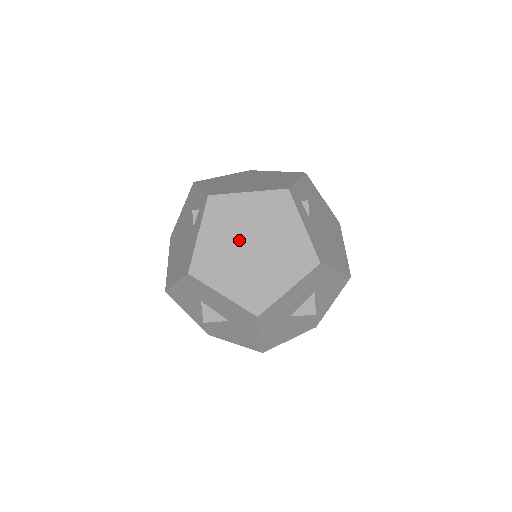
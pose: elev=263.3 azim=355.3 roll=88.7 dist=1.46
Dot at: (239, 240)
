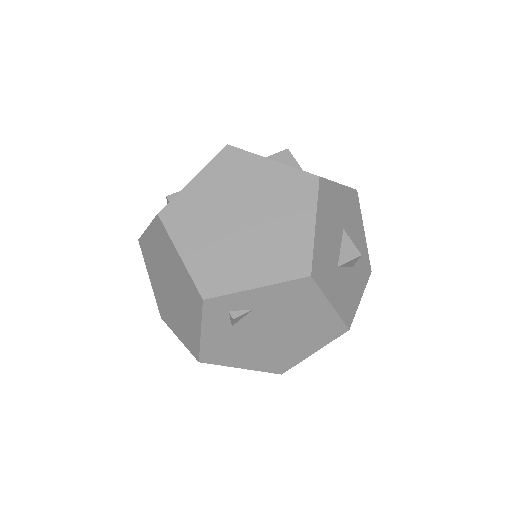
Dot at: (165, 271)
